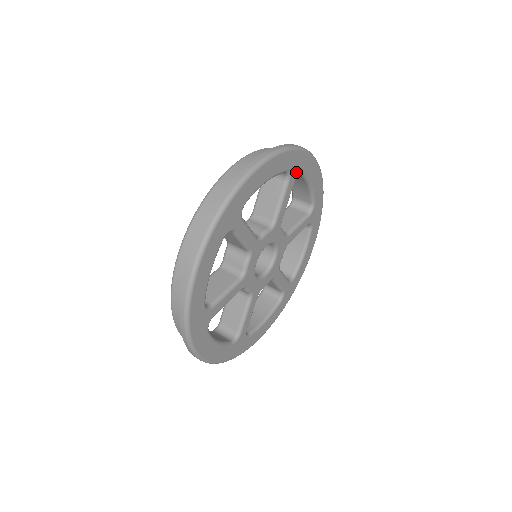
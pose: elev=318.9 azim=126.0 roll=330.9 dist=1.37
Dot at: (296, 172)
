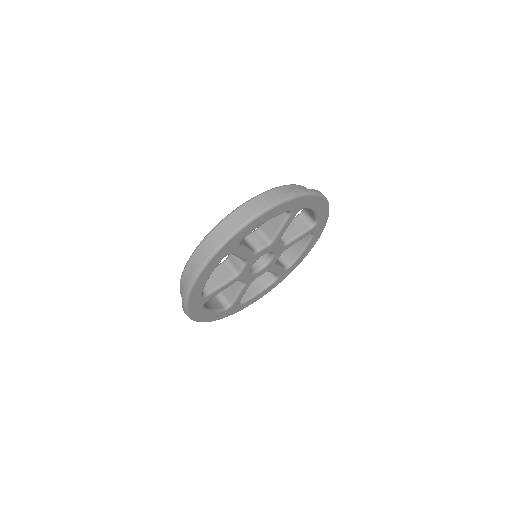
Dot at: (298, 209)
